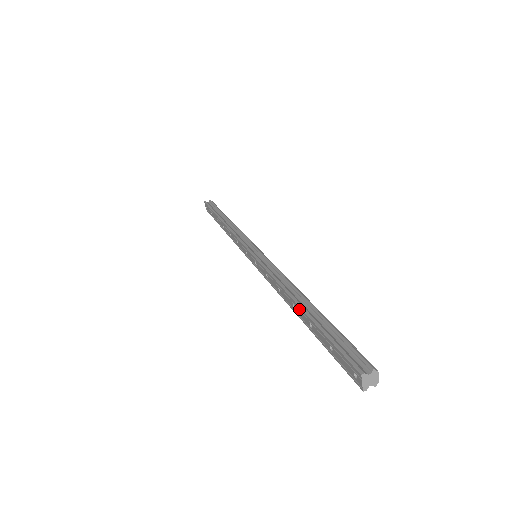
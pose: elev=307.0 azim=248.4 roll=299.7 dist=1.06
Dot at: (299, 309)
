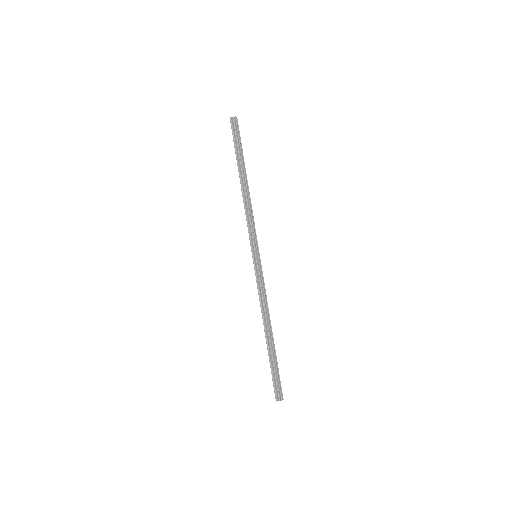
Dot at: (266, 338)
